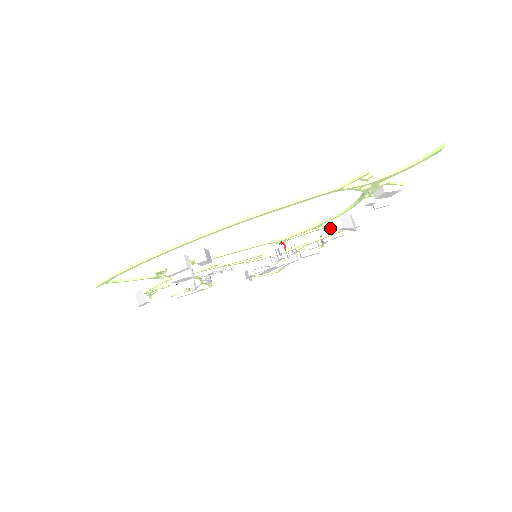
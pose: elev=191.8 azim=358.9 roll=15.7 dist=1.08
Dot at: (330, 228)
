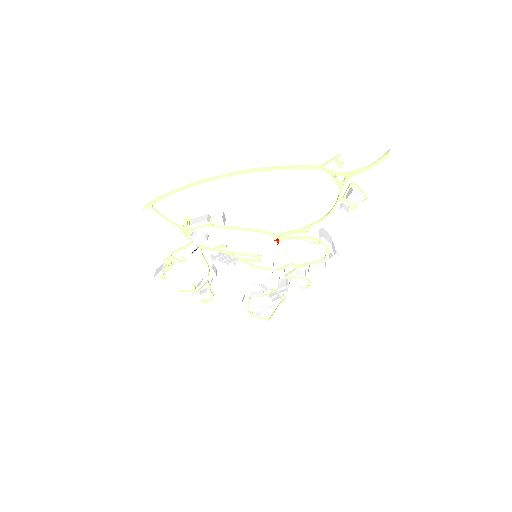
Dot at: occluded
